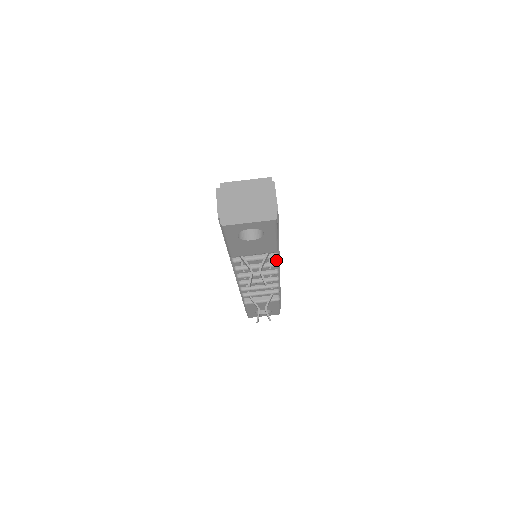
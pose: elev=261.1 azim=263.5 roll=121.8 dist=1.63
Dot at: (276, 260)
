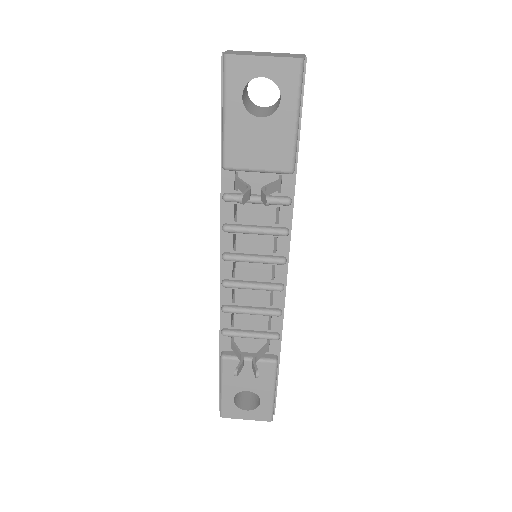
Dot at: (286, 223)
